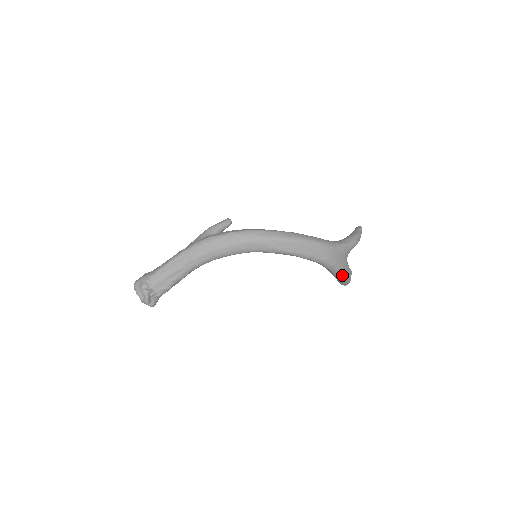
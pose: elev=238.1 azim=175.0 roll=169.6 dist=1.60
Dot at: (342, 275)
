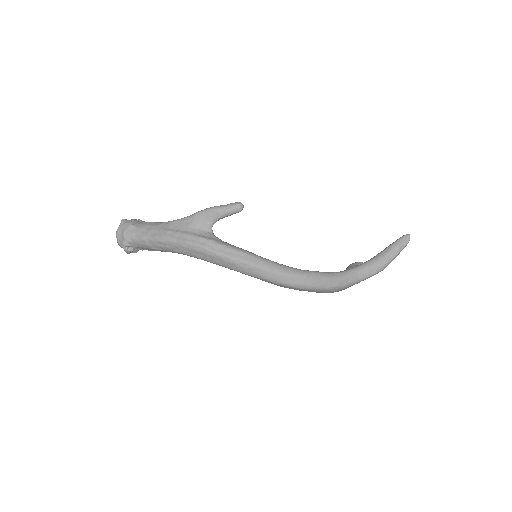
Dot at: occluded
